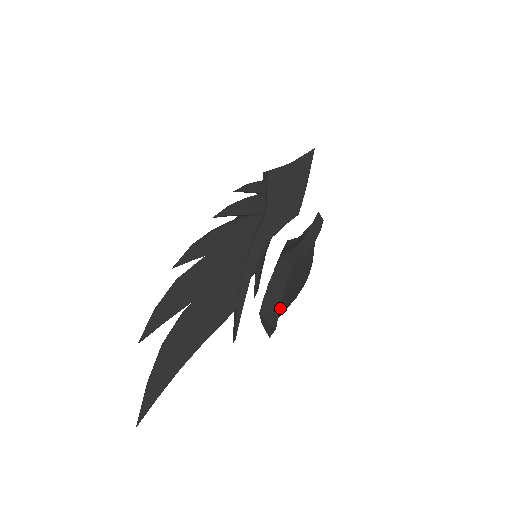
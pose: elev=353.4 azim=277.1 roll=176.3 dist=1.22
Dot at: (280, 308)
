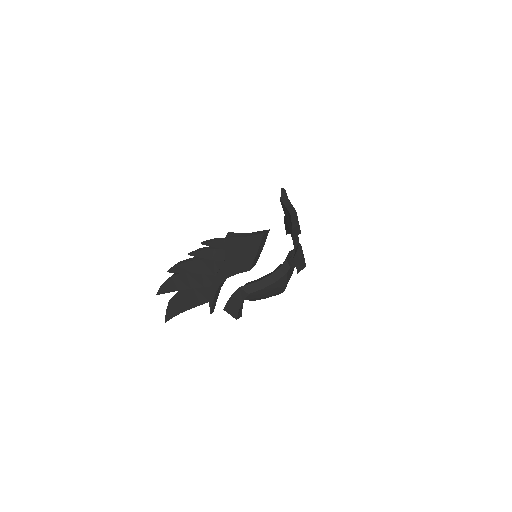
Dot at: (260, 299)
